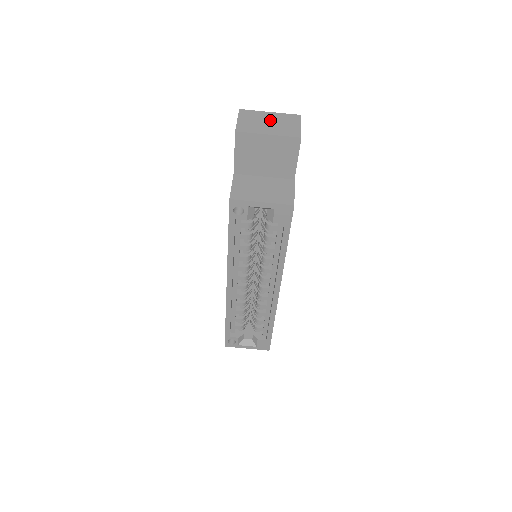
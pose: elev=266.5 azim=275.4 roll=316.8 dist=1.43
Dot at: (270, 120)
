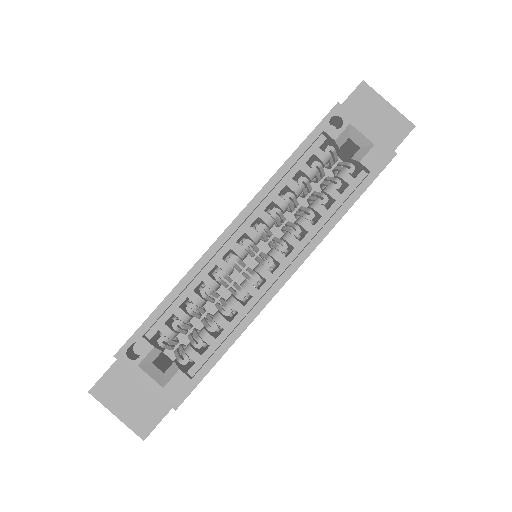
Dot at: occluded
